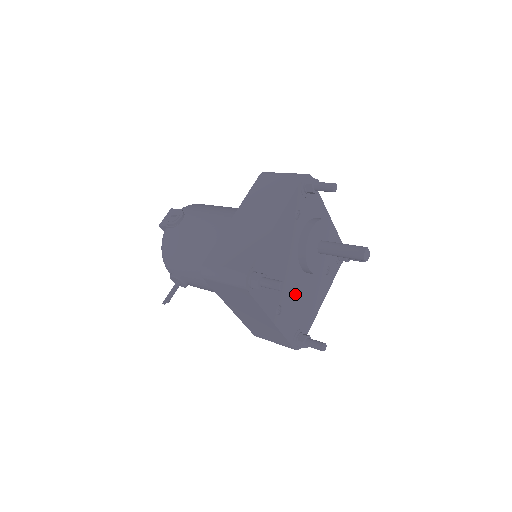
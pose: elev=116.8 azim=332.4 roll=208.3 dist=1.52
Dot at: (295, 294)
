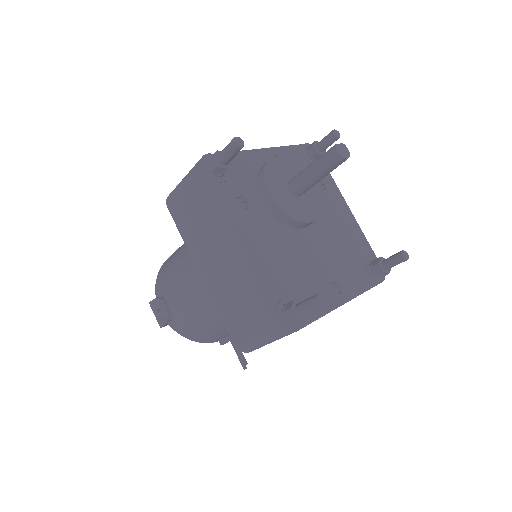
Dot at: (328, 252)
